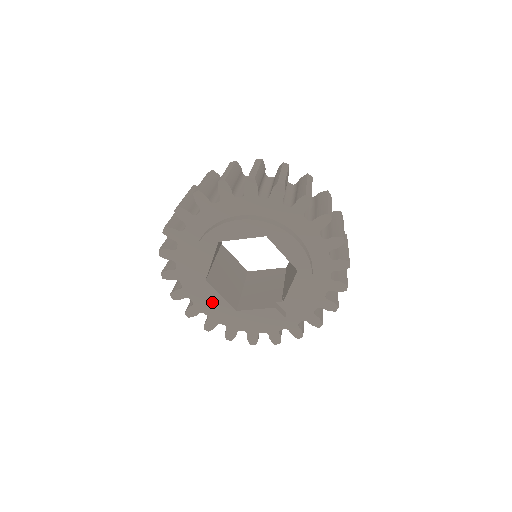
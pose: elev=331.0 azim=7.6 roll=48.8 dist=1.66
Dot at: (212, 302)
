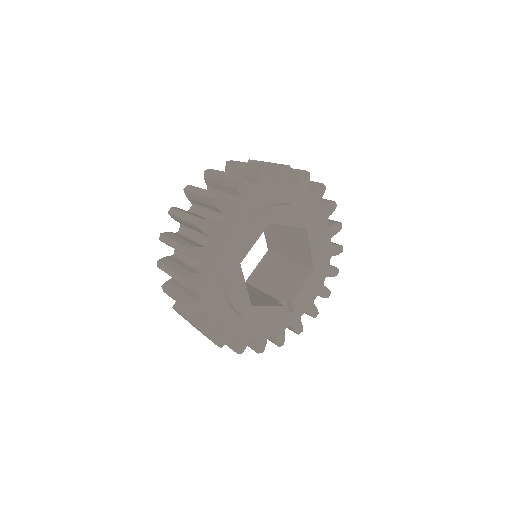
Dot at: (234, 292)
